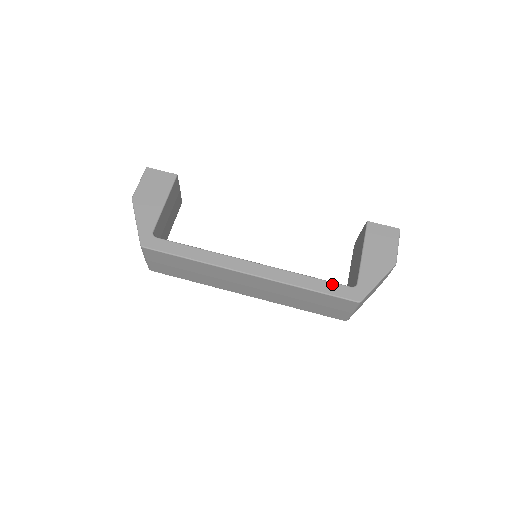
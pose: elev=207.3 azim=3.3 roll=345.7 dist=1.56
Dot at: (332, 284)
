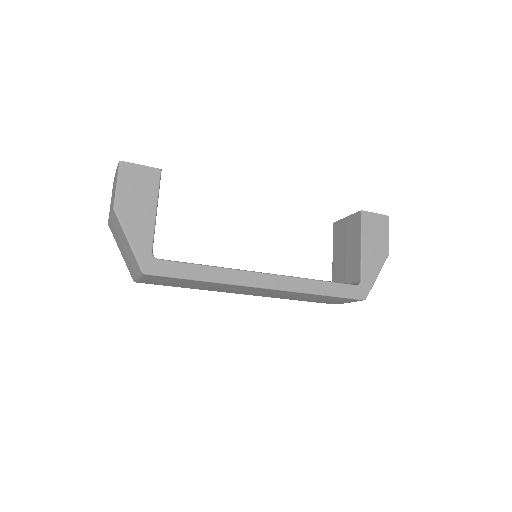
Dot at: (341, 285)
